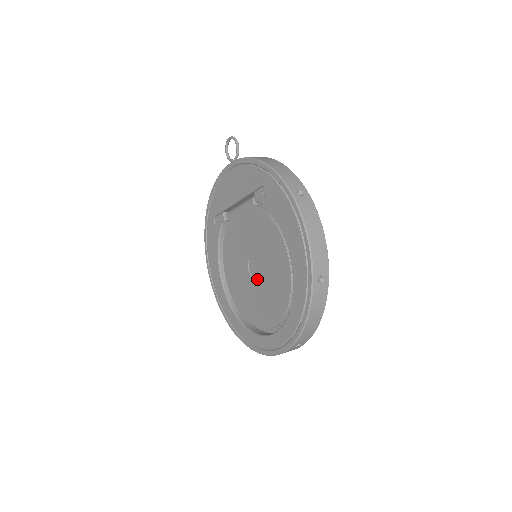
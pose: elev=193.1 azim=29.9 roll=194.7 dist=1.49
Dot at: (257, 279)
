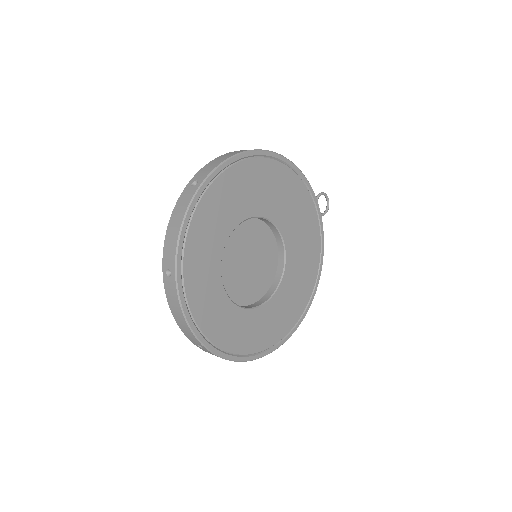
Dot at: occluded
